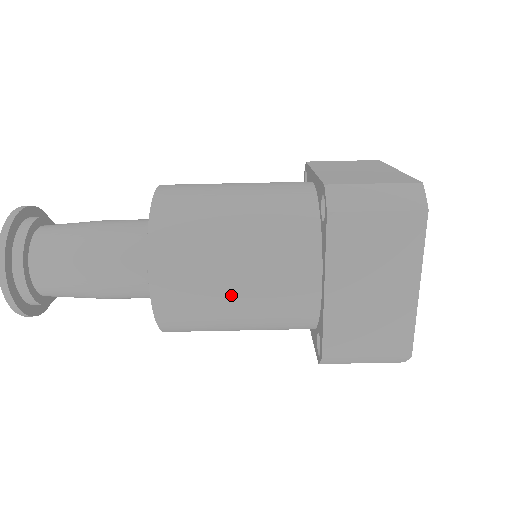
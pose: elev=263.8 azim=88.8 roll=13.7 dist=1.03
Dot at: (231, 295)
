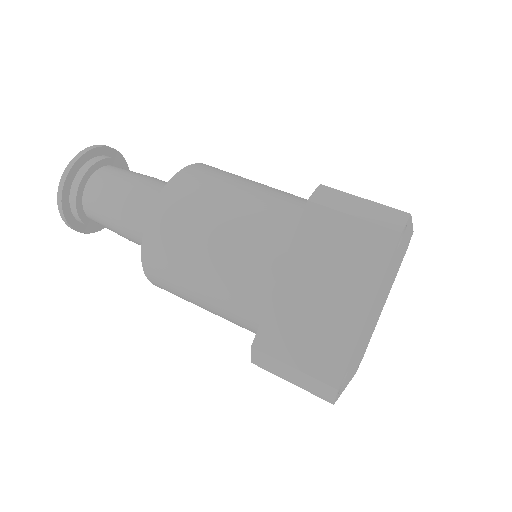
Dot at: (204, 252)
